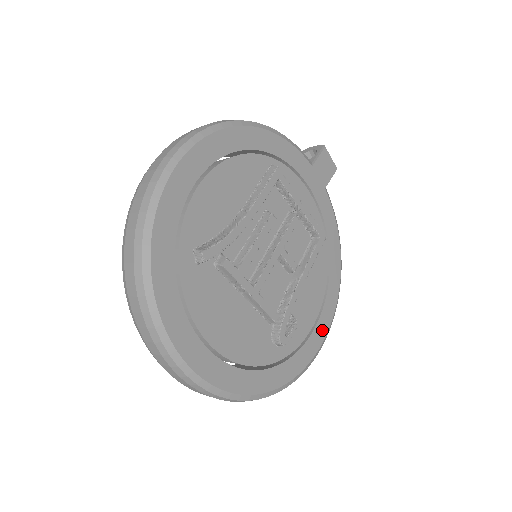
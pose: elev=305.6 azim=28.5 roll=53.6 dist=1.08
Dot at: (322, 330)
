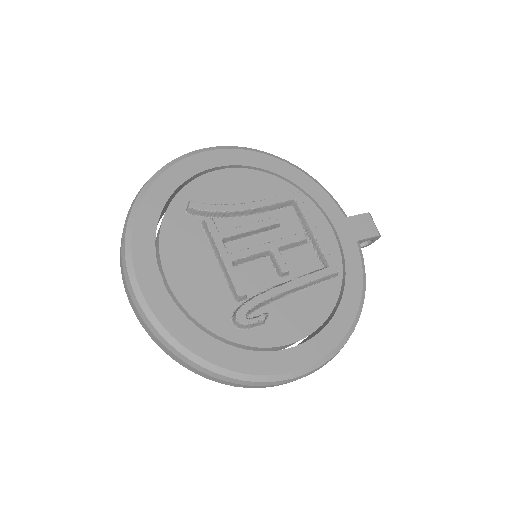
Dot at: (304, 357)
